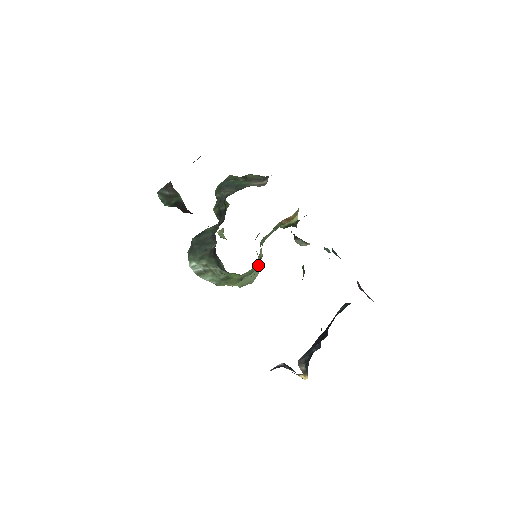
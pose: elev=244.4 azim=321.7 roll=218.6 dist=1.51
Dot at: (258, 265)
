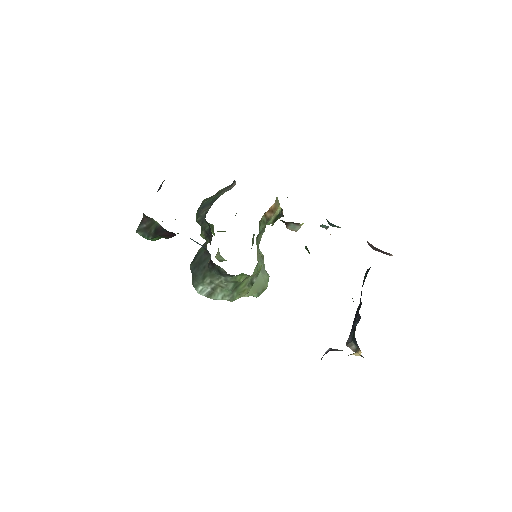
Dot at: (262, 263)
